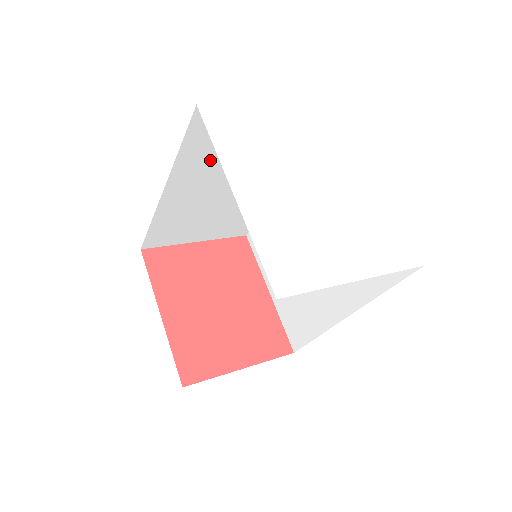
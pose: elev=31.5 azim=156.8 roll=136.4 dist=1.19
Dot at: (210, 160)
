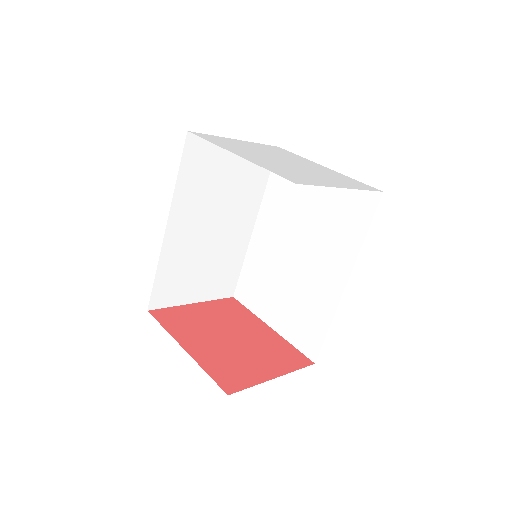
Dot at: (199, 192)
